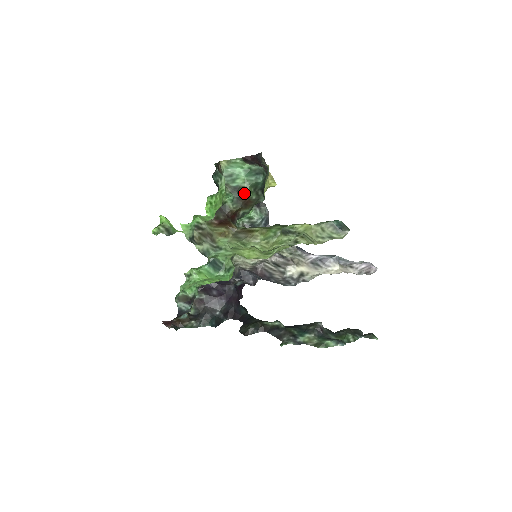
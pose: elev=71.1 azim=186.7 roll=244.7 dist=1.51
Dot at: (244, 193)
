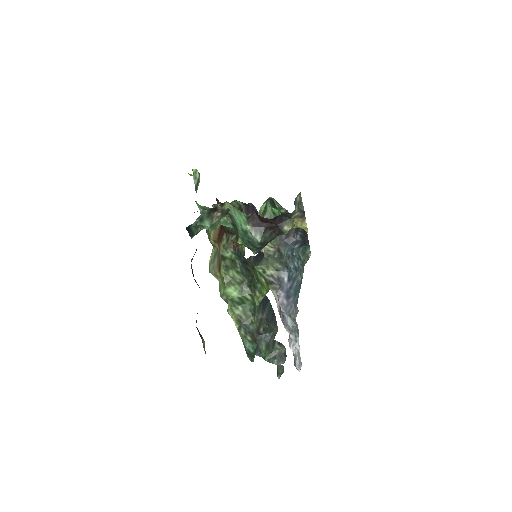
Dot at: (236, 238)
